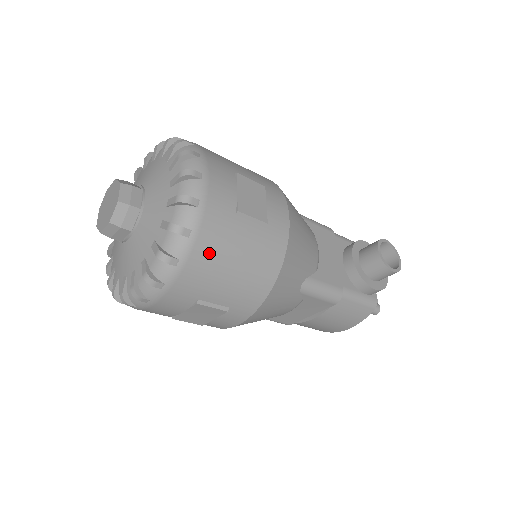
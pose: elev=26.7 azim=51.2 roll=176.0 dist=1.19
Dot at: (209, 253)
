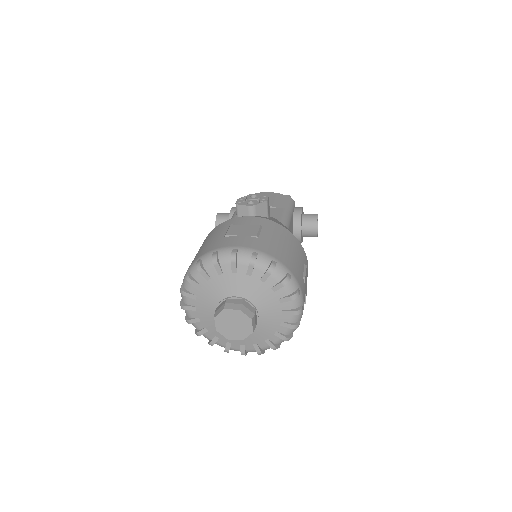
Dot at: occluded
